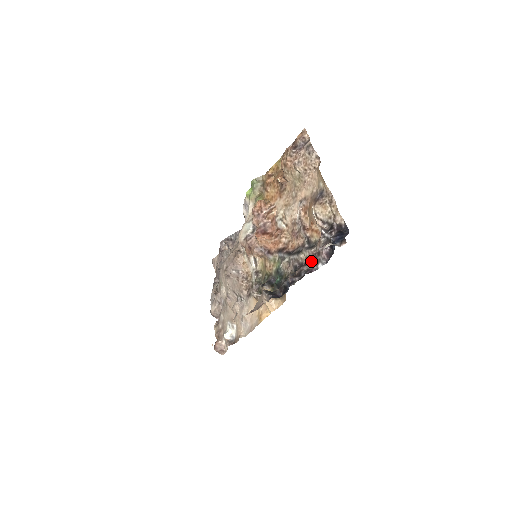
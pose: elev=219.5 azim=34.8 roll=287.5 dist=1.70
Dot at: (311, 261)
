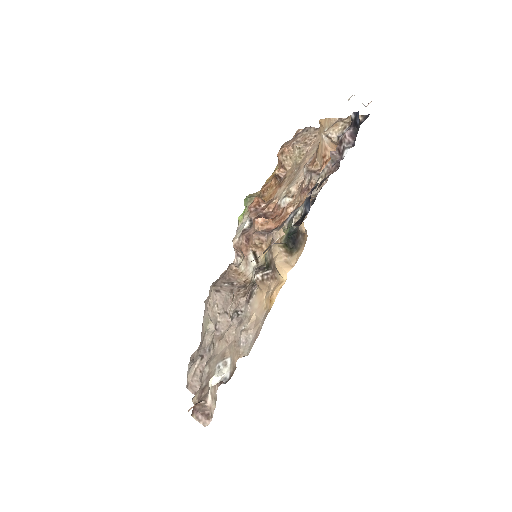
Dot at: (333, 156)
